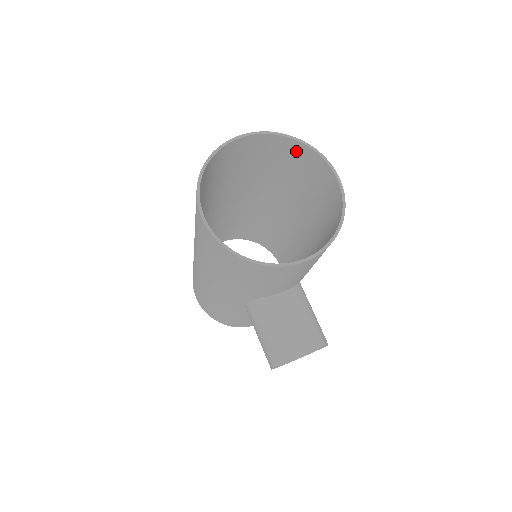
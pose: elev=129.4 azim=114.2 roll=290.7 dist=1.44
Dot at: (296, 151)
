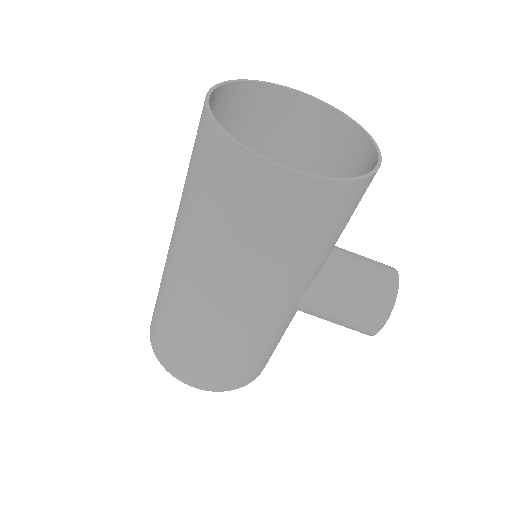
Dot at: (246, 99)
